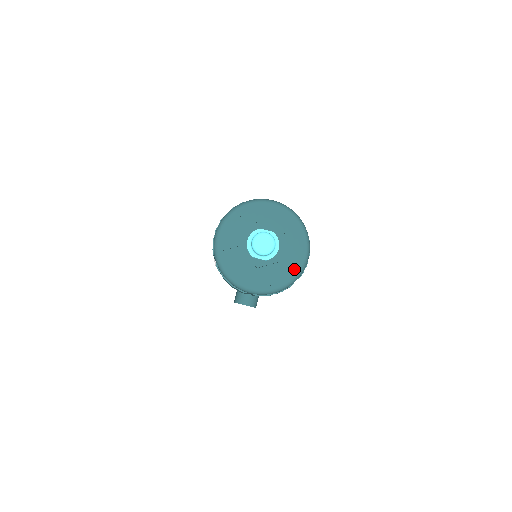
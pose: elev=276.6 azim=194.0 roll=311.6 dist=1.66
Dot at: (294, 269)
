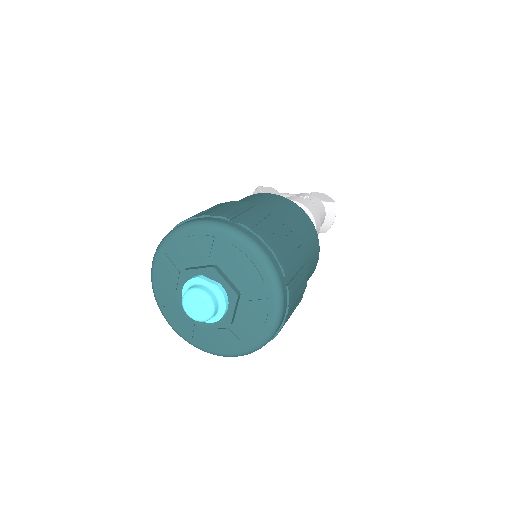
Dot at: (255, 336)
